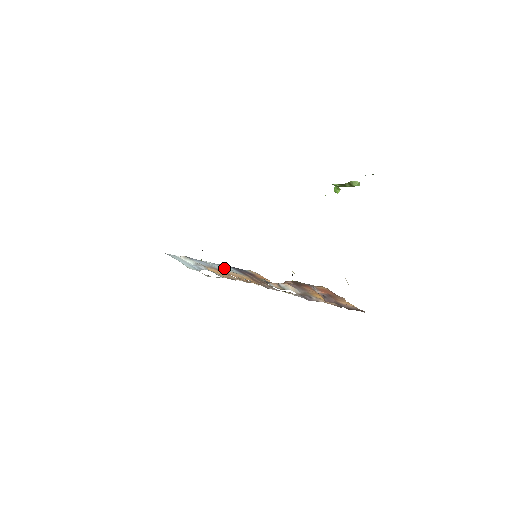
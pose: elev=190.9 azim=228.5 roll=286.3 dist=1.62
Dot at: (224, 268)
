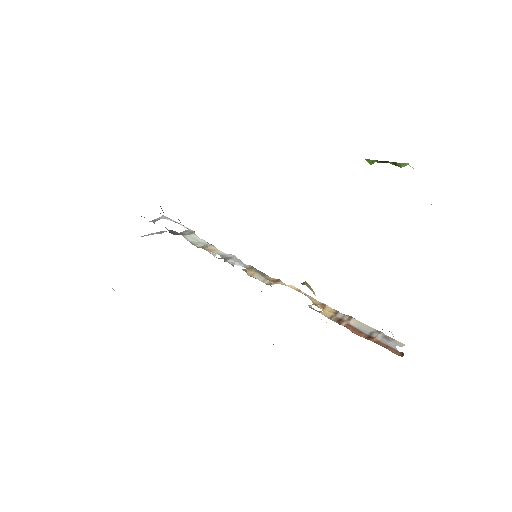
Dot at: occluded
